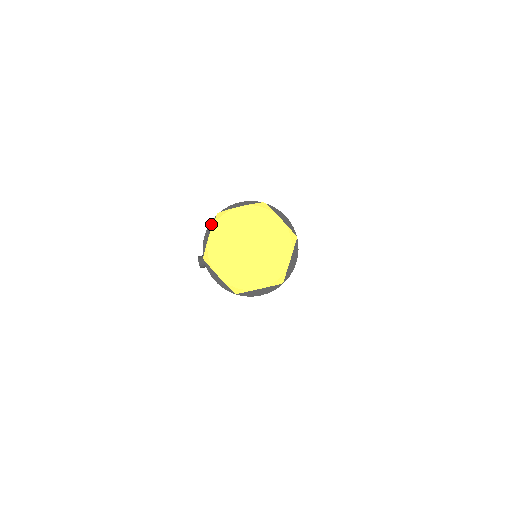
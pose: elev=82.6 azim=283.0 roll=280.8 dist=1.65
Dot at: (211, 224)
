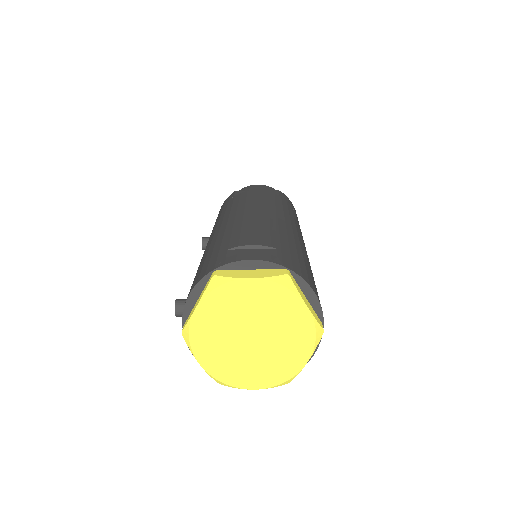
Dot at: (201, 282)
